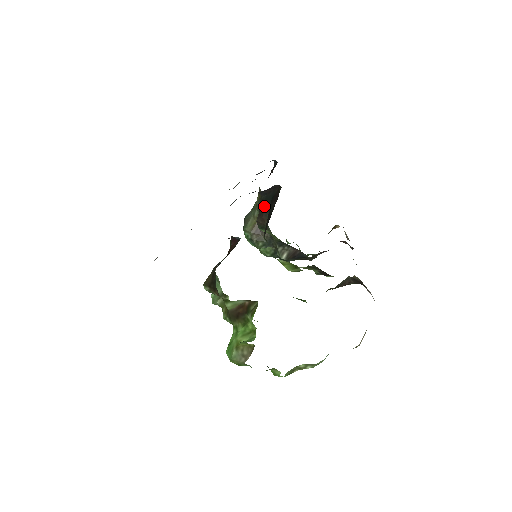
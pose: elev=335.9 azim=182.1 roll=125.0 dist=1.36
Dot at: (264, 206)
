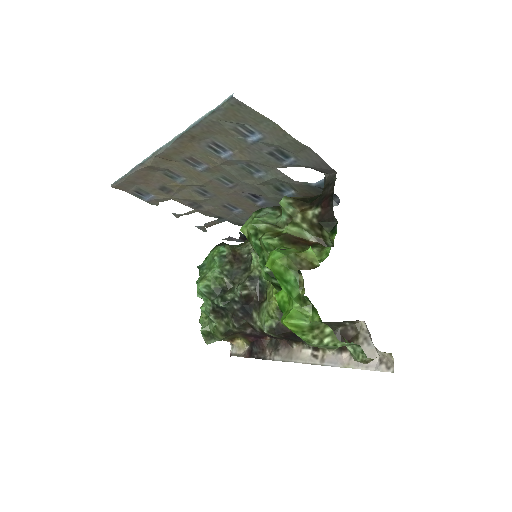
Dot at: occluded
